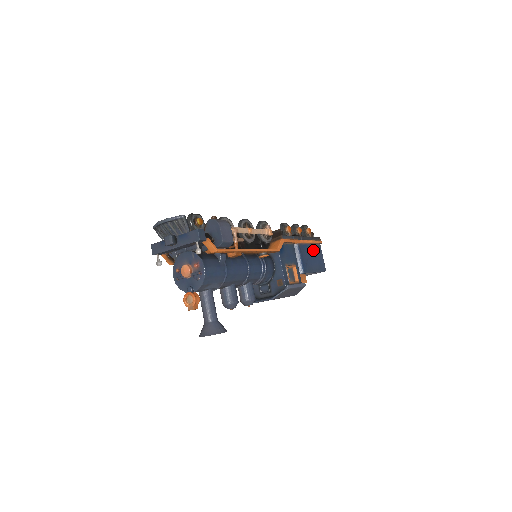
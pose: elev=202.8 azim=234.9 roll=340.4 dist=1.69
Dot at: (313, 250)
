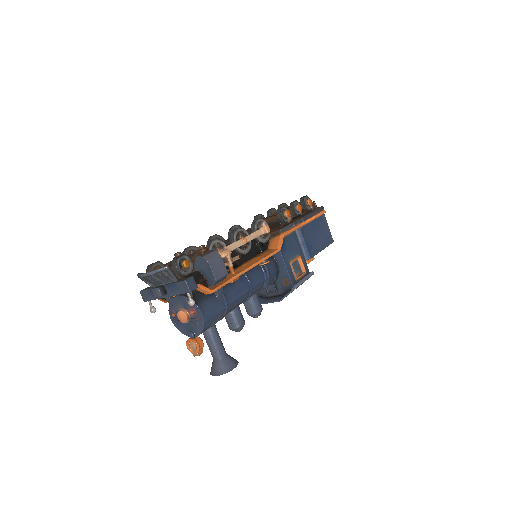
Dot at: (317, 226)
